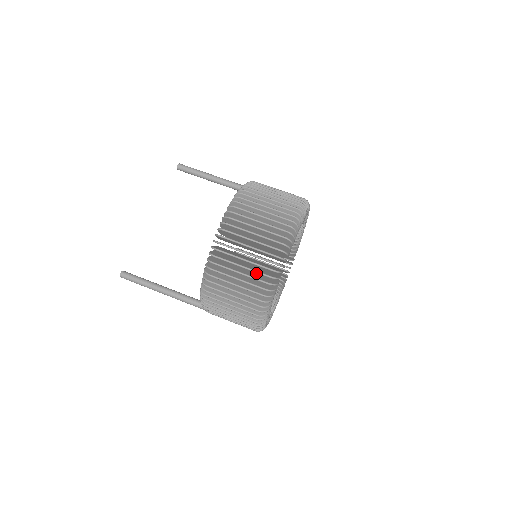
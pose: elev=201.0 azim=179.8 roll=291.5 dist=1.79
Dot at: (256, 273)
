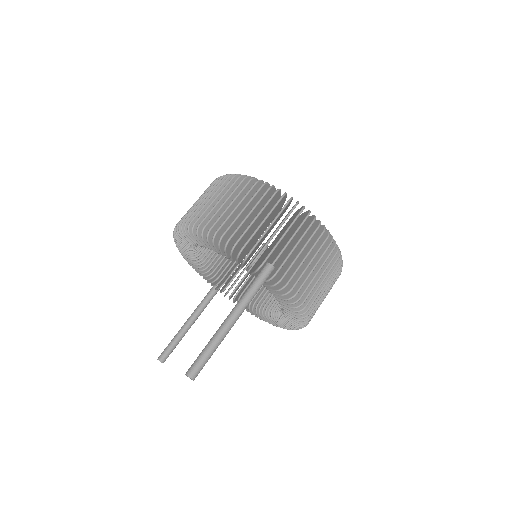
Dot at: occluded
